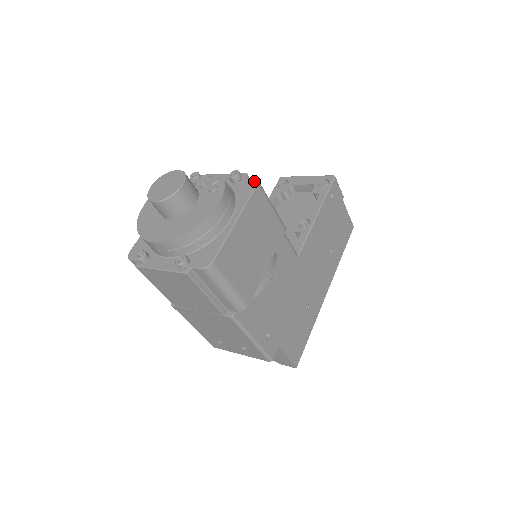
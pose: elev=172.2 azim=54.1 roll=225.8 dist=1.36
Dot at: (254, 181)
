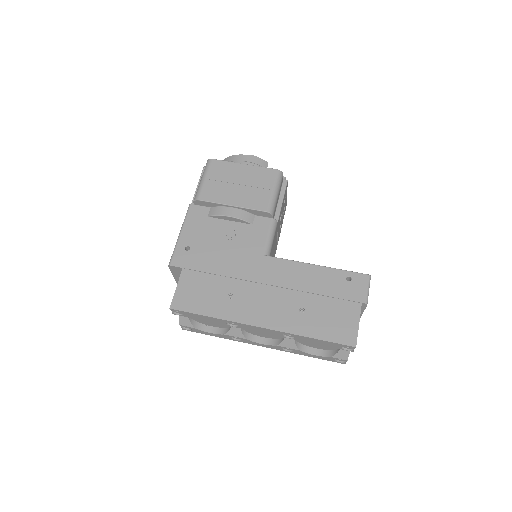
Dot at: (279, 172)
